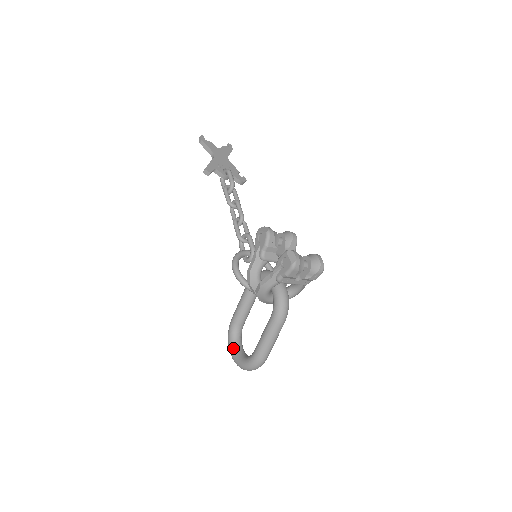
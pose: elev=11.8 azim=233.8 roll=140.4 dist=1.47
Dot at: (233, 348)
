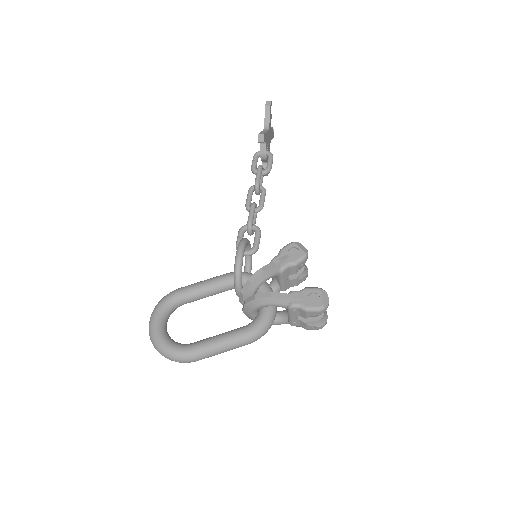
Dot at: (161, 319)
